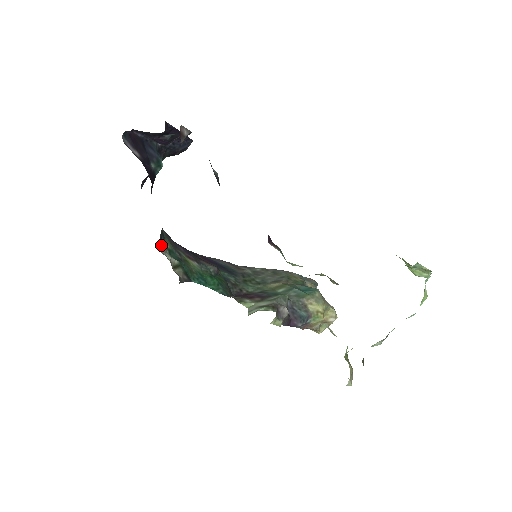
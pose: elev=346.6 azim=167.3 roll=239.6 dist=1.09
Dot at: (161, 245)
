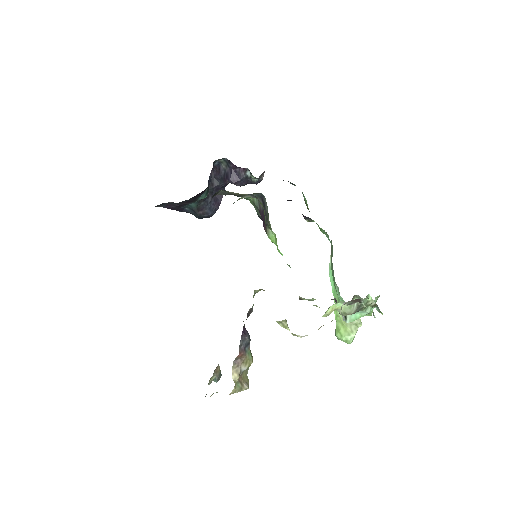
Dot at: occluded
